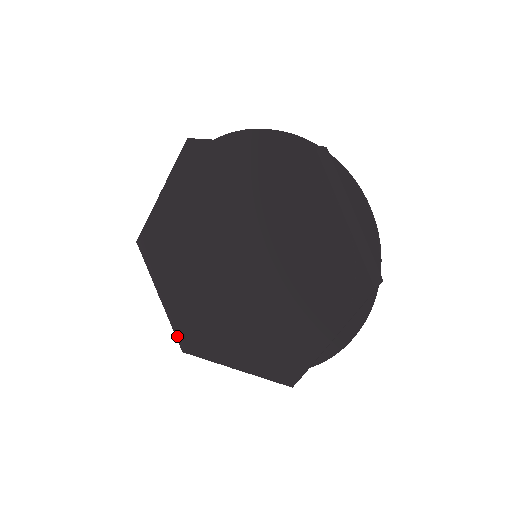
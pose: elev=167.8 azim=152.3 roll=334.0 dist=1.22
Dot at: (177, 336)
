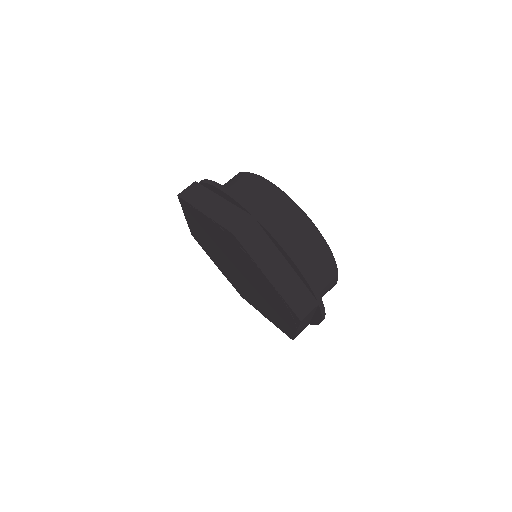
Dot at: occluded
